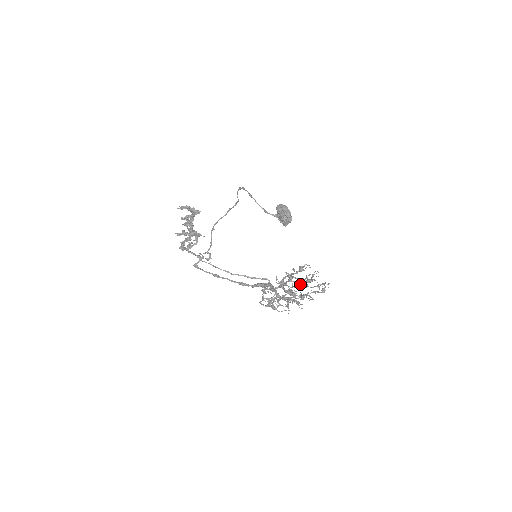
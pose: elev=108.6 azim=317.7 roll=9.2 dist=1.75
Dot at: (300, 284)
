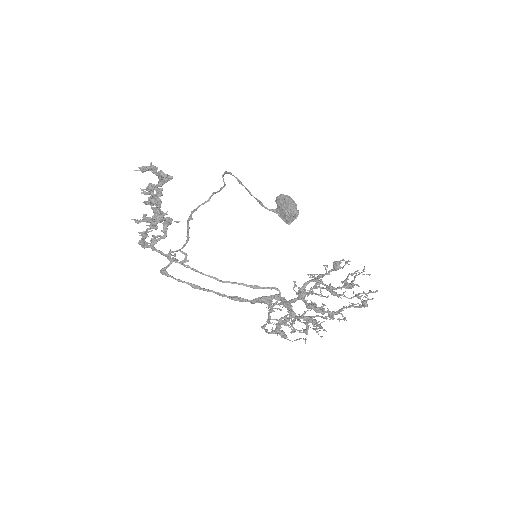
Dot at: (332, 292)
